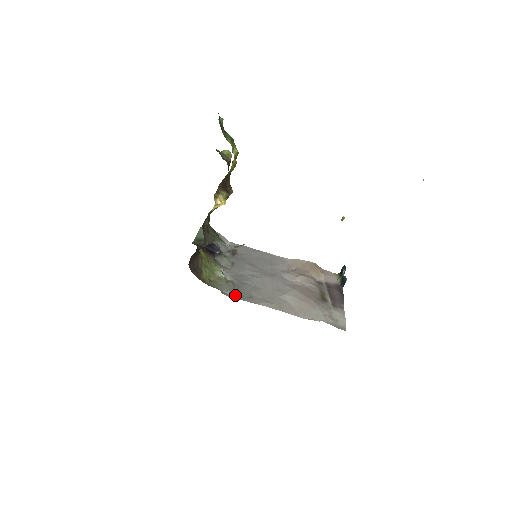
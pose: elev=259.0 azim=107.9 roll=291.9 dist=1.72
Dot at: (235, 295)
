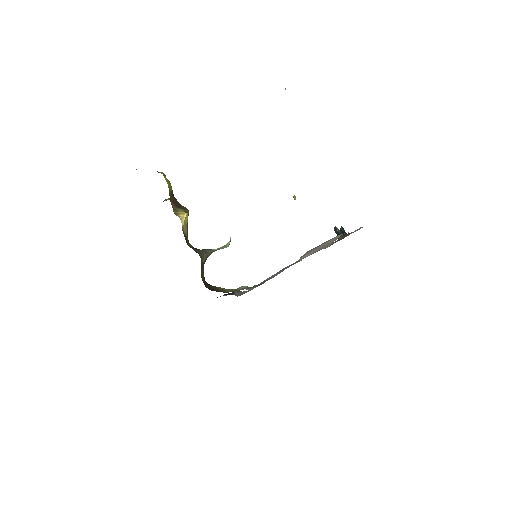
Dot at: occluded
